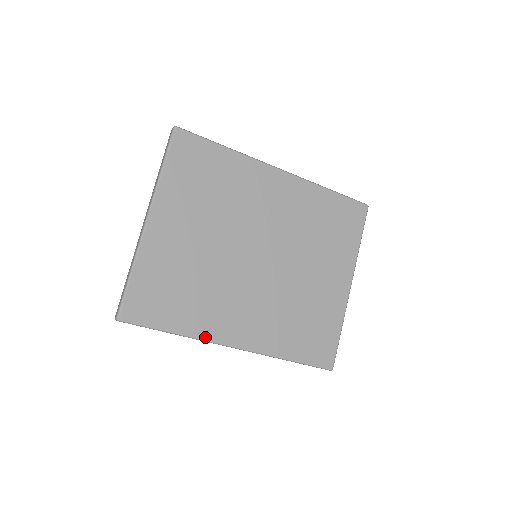
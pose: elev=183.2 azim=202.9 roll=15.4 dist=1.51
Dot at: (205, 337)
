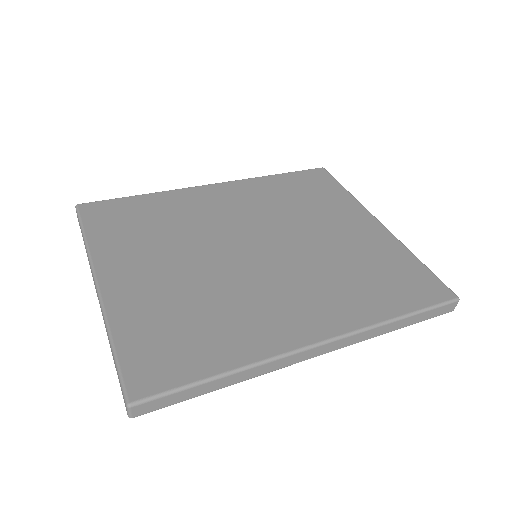
Dot at: (270, 354)
